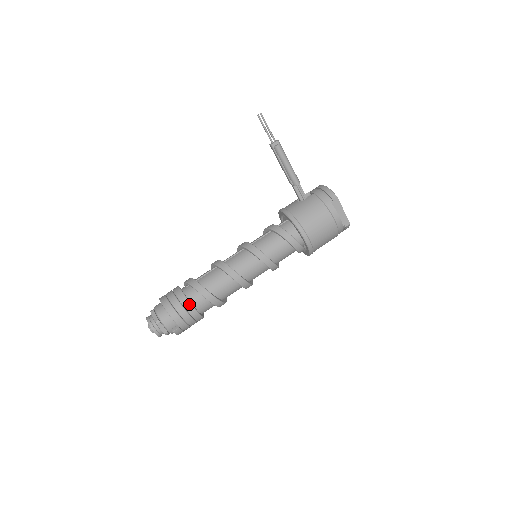
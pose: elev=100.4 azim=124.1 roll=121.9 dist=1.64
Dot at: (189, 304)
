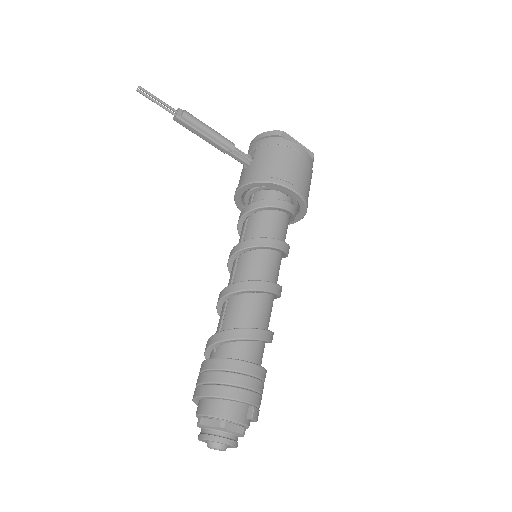
Dot at: (242, 363)
